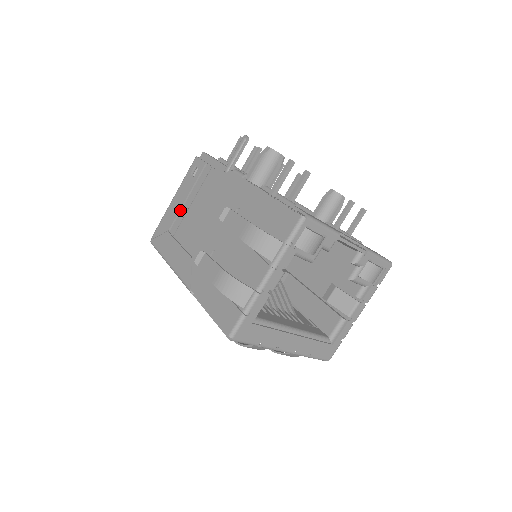
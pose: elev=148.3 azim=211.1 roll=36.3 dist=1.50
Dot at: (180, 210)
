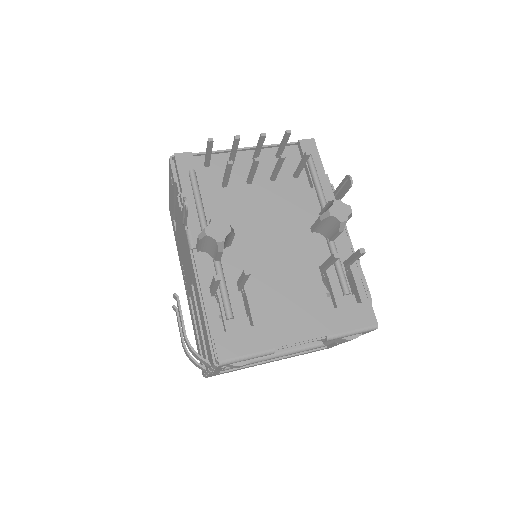
Dot at: (174, 209)
